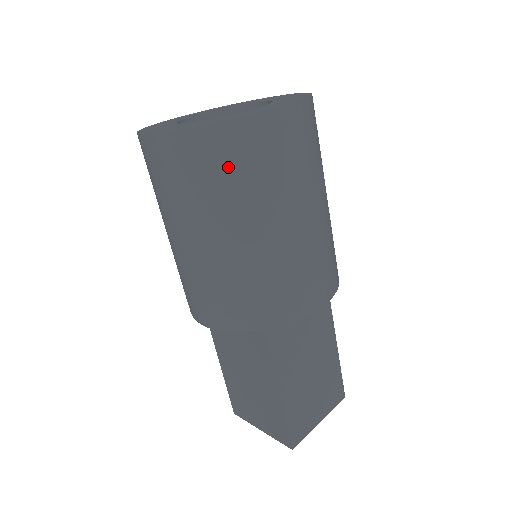
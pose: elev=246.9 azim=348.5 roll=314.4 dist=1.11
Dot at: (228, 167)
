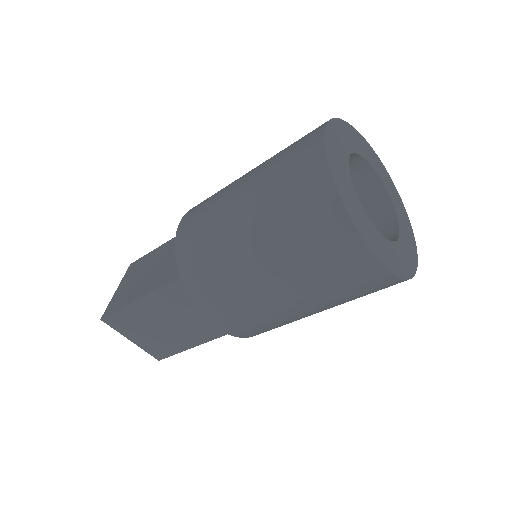
Dot at: occluded
